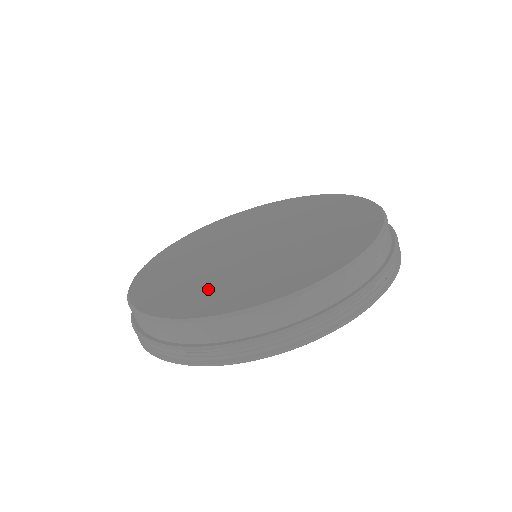
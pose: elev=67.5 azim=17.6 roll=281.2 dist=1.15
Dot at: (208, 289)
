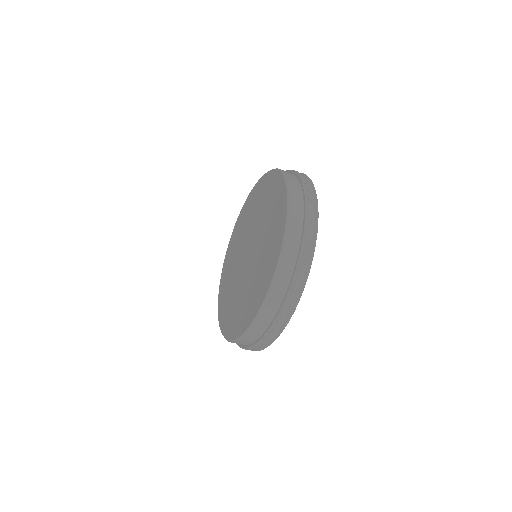
Dot at: (234, 310)
